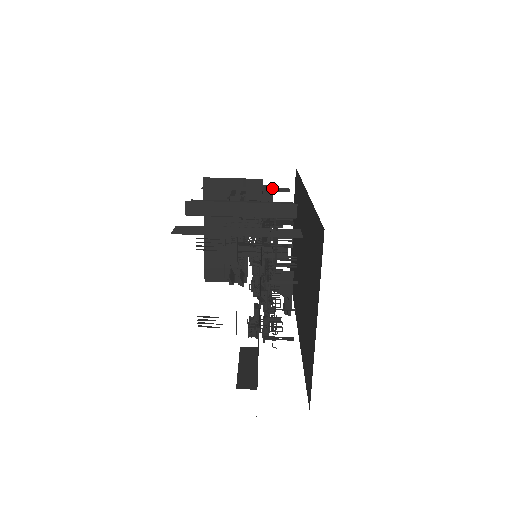
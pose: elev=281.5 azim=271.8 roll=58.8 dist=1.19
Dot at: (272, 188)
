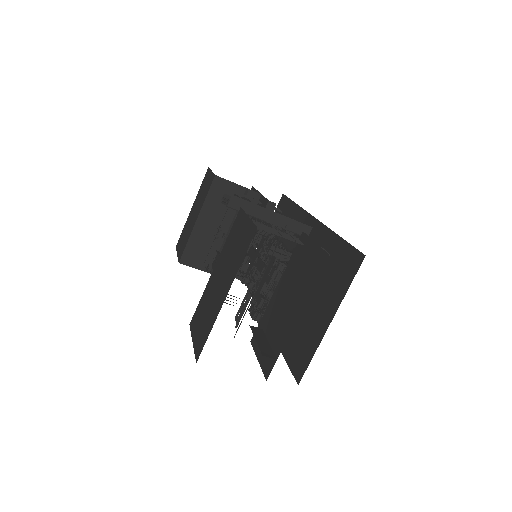
Dot at: (275, 205)
